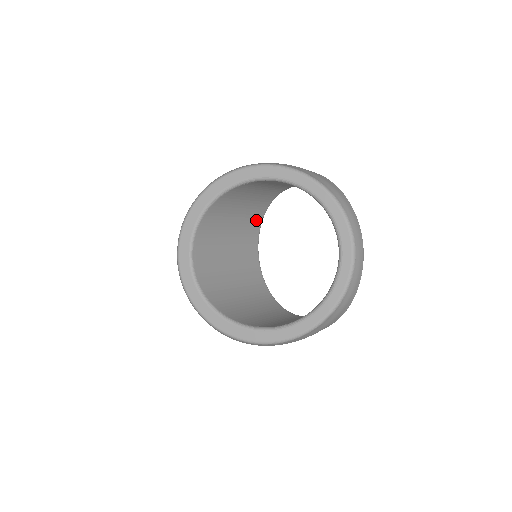
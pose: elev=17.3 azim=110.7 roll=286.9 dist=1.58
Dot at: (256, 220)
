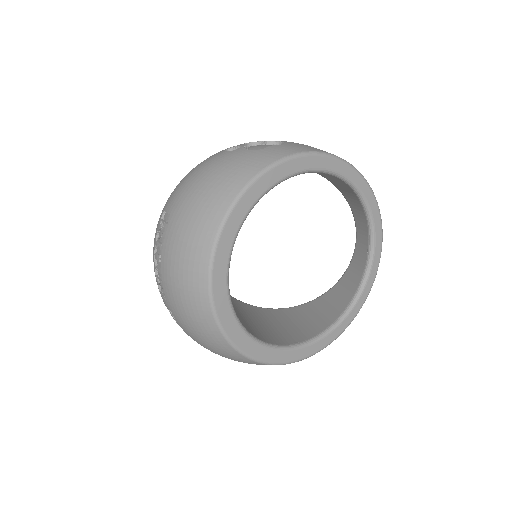
Dot at: occluded
